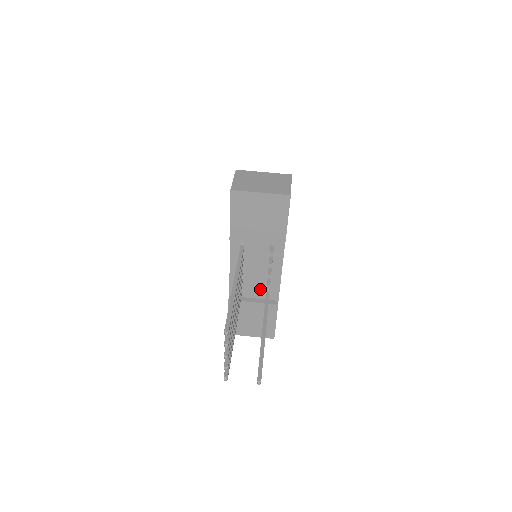
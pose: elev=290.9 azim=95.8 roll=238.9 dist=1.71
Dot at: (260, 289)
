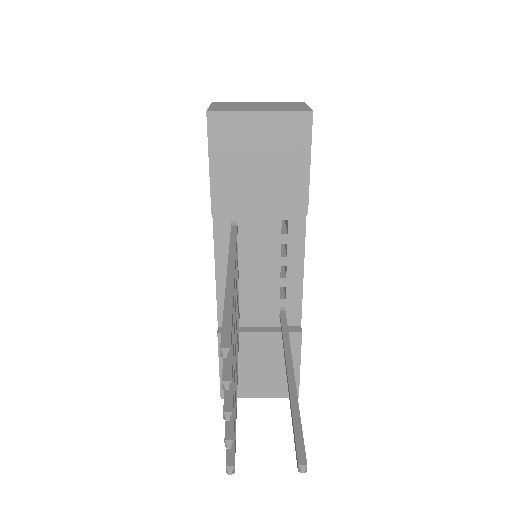
Dot at: (269, 308)
